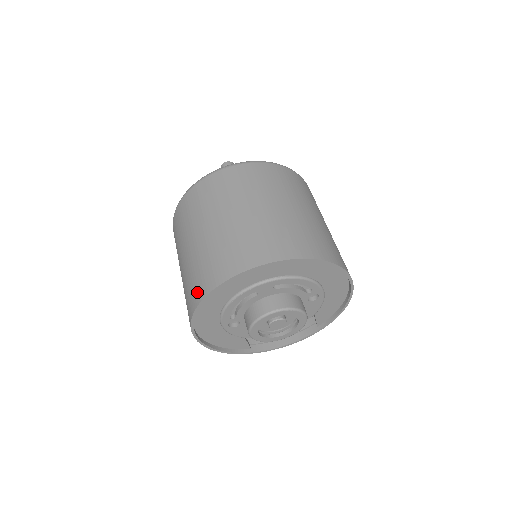
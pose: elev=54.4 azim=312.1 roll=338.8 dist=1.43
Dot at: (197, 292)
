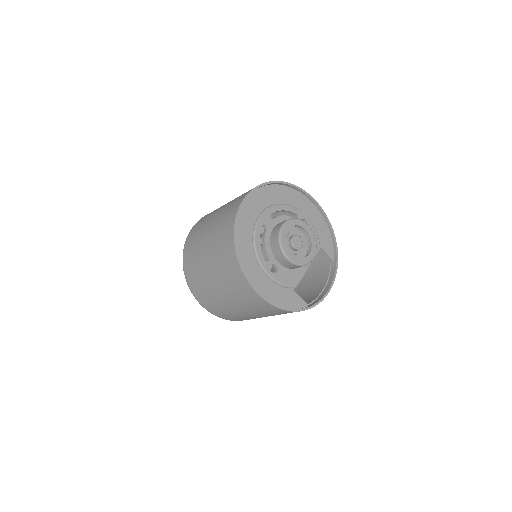
Dot at: (228, 246)
